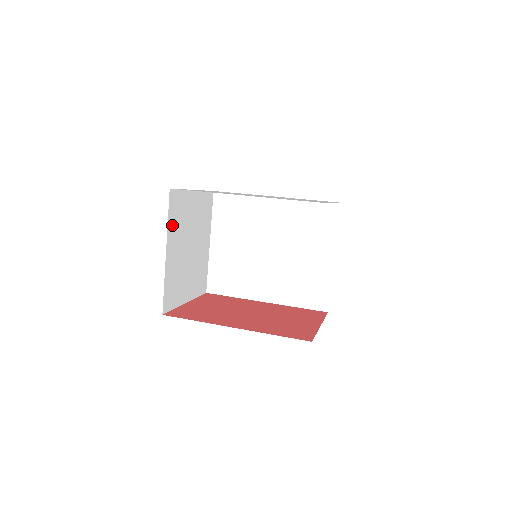
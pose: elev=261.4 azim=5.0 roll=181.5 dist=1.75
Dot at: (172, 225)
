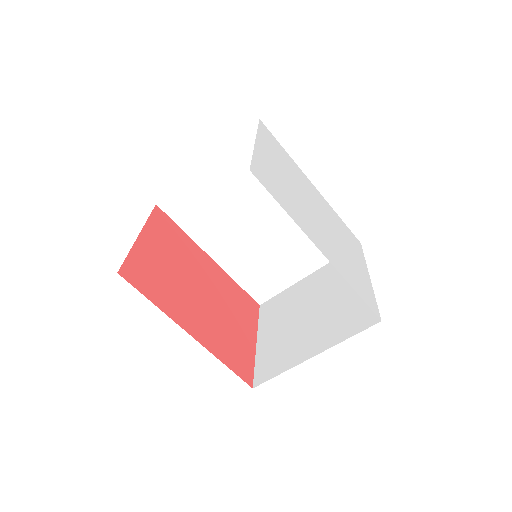
Dot at: occluded
